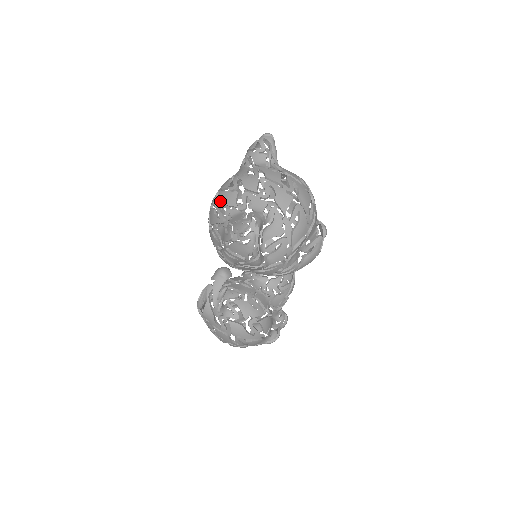
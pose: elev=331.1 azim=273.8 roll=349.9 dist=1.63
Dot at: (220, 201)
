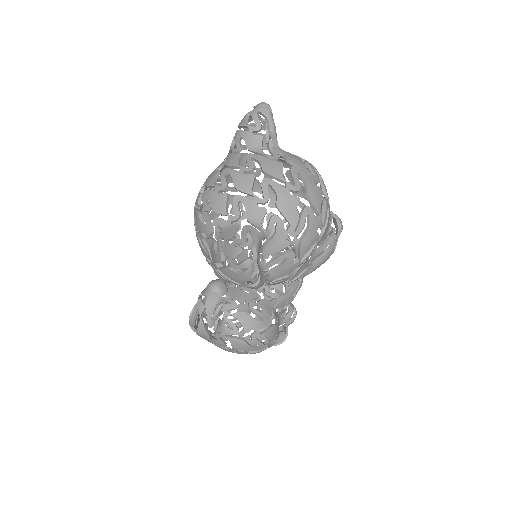
Dot at: (206, 205)
